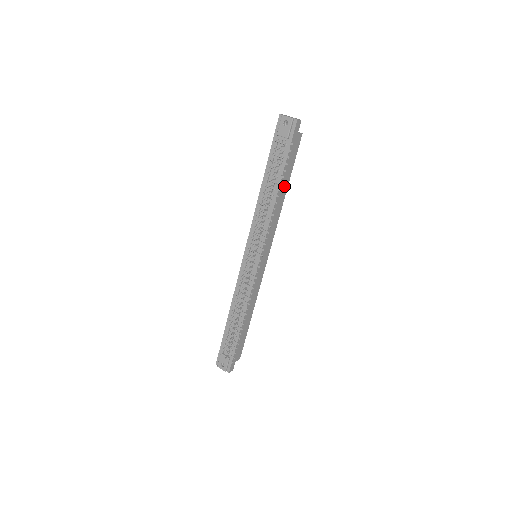
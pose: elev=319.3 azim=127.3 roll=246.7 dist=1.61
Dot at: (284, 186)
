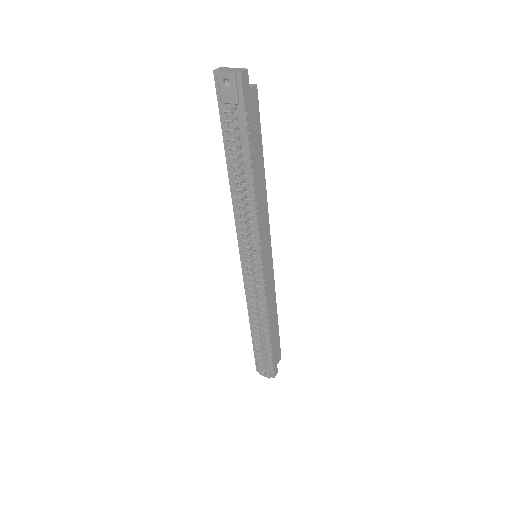
Dot at: (258, 165)
